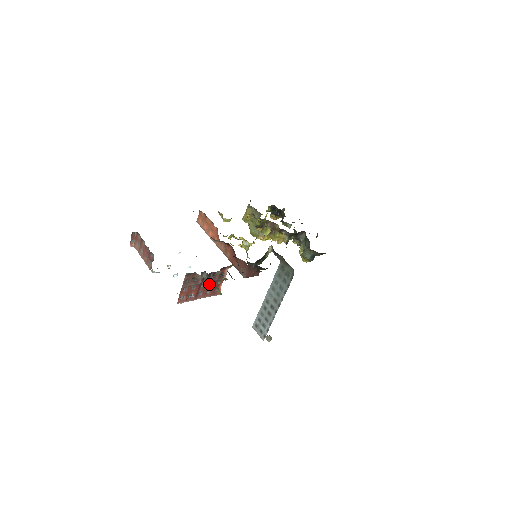
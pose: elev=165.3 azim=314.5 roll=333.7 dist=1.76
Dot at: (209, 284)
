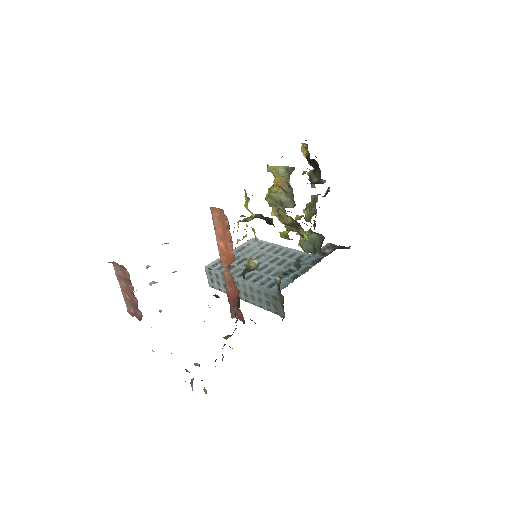
Dot at: occluded
